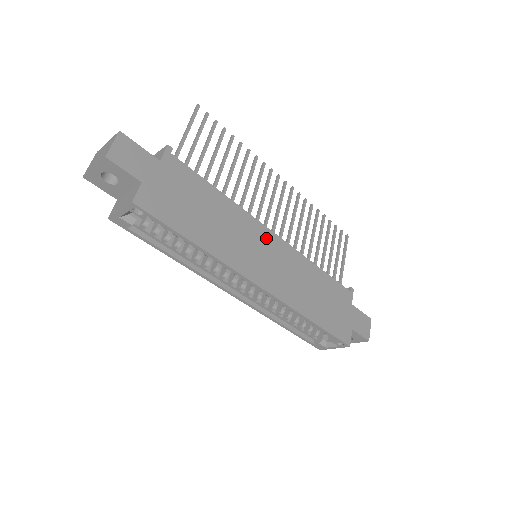
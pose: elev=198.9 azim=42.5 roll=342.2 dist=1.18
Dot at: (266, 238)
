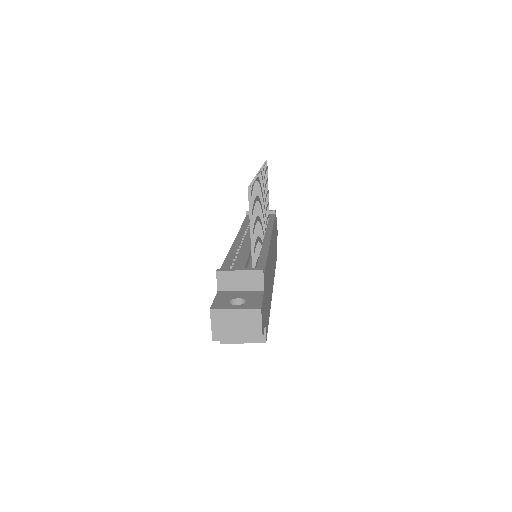
Dot at: (271, 248)
